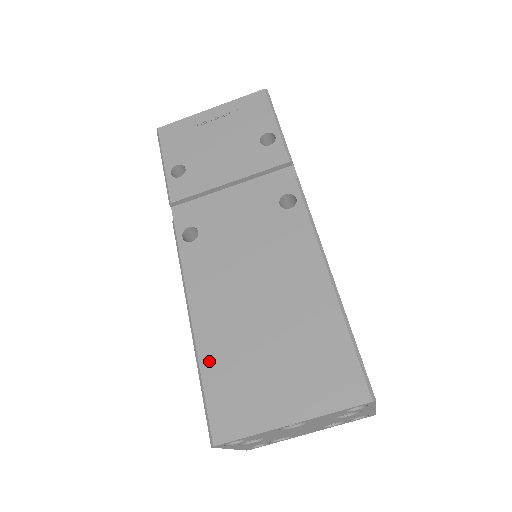
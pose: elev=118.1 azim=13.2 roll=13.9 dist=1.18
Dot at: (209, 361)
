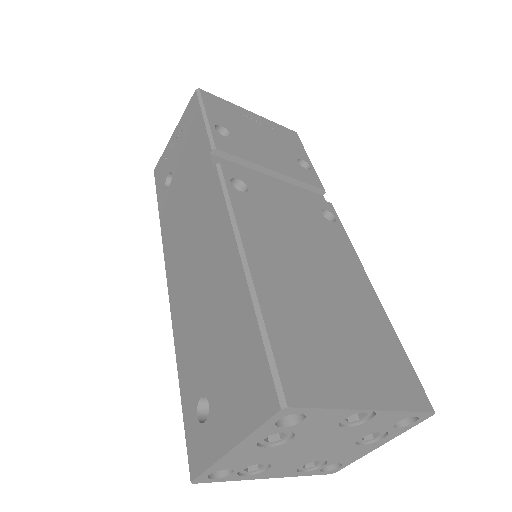
Dot at: (272, 308)
